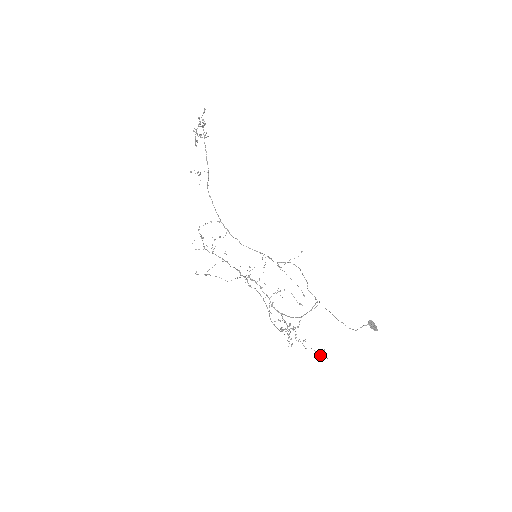
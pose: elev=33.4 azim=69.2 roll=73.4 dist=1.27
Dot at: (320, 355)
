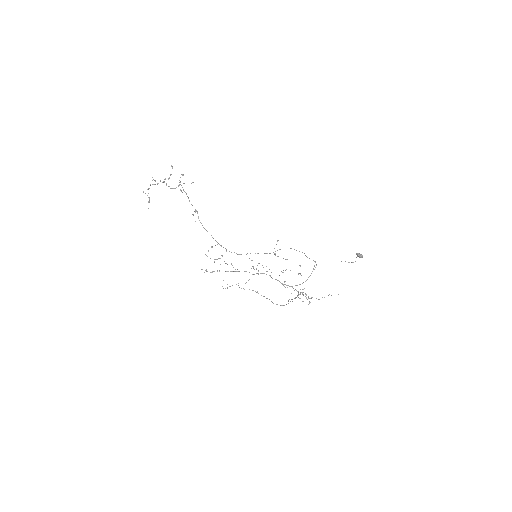
Dot at: occluded
